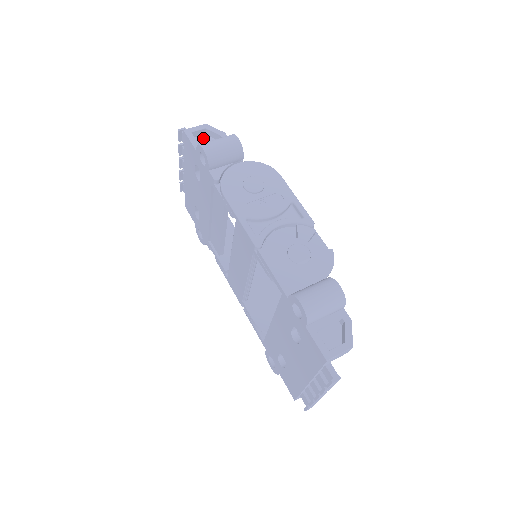
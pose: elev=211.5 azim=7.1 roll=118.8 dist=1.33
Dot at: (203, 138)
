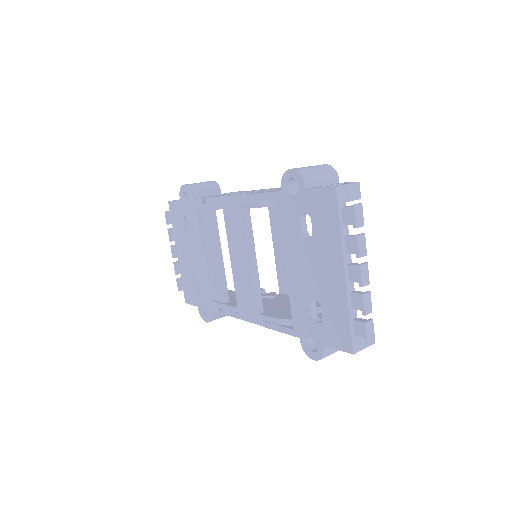
Dot at: occluded
